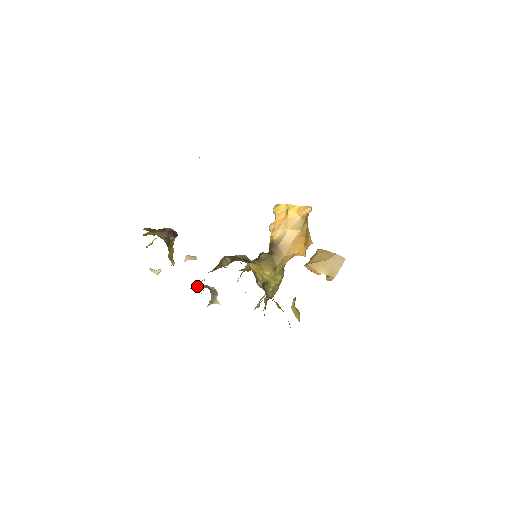
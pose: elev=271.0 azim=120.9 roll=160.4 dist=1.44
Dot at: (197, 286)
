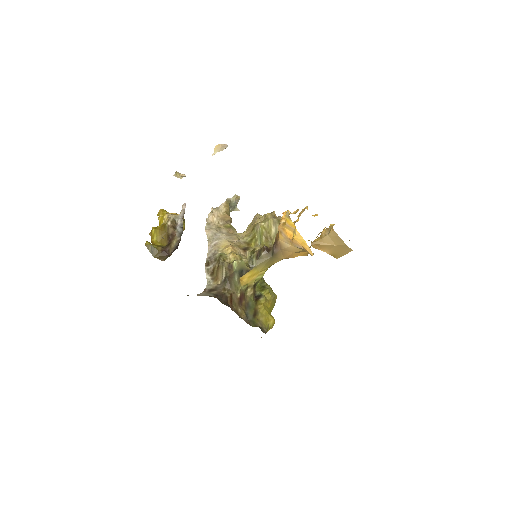
Dot at: (212, 220)
